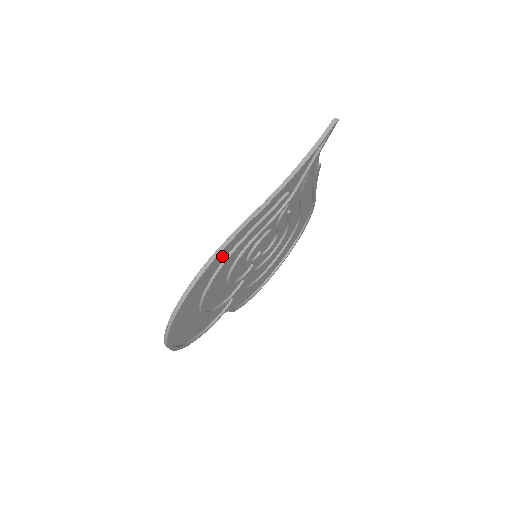
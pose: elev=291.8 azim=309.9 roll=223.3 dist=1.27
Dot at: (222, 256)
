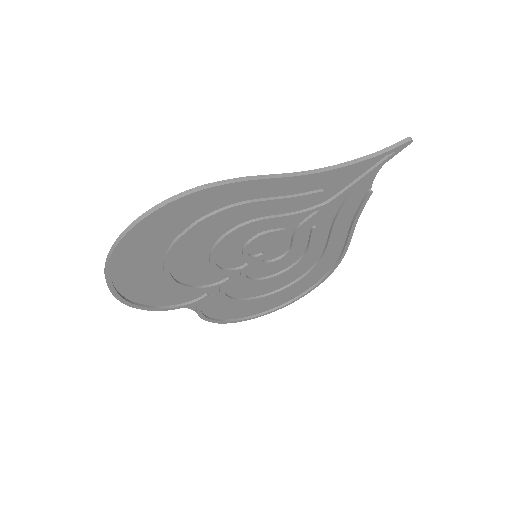
Dot at: (218, 200)
